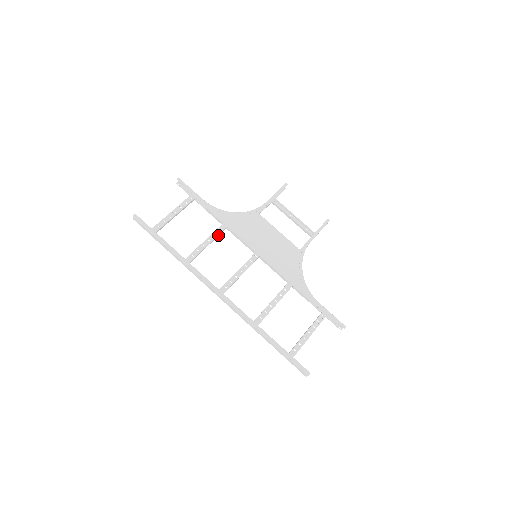
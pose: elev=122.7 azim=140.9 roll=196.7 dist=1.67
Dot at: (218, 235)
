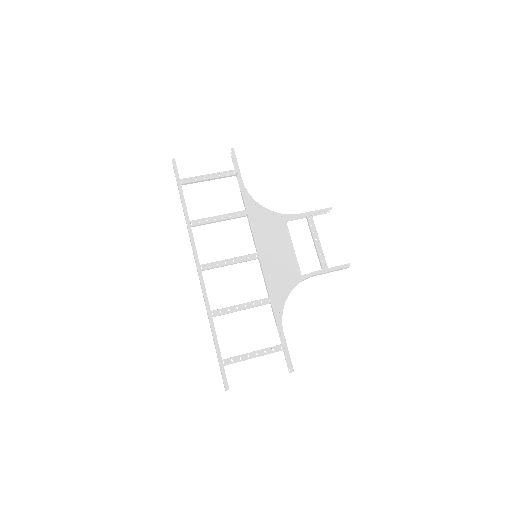
Dot at: (235, 218)
